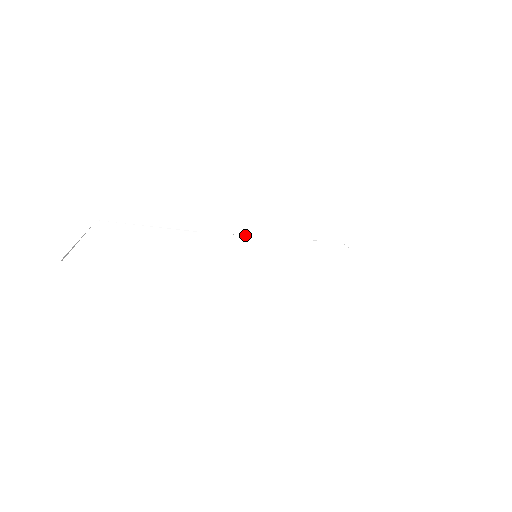
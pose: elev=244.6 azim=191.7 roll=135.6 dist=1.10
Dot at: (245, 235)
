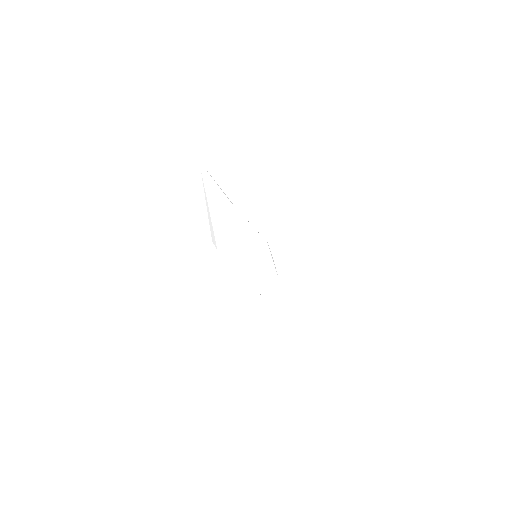
Dot at: occluded
